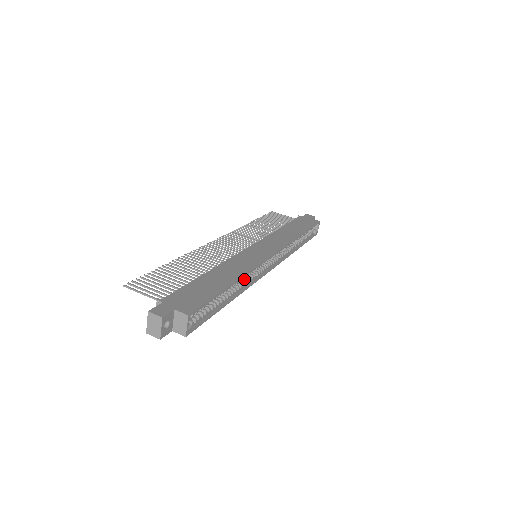
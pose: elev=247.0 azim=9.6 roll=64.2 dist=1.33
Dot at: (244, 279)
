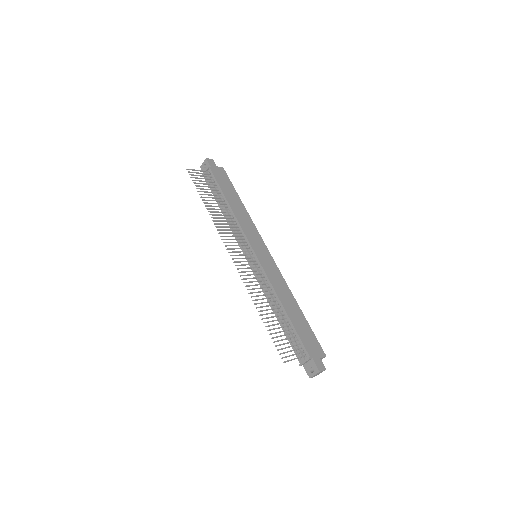
Dot at: occluded
